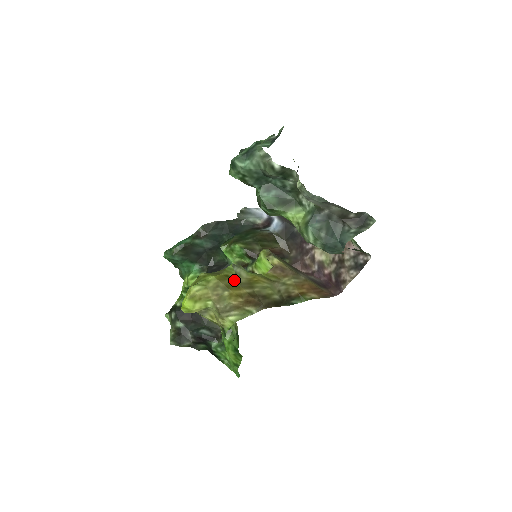
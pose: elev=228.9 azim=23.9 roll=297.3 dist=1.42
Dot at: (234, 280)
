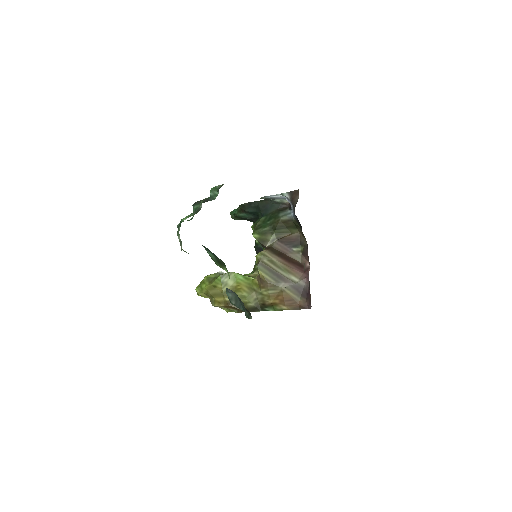
Dot at: (219, 289)
